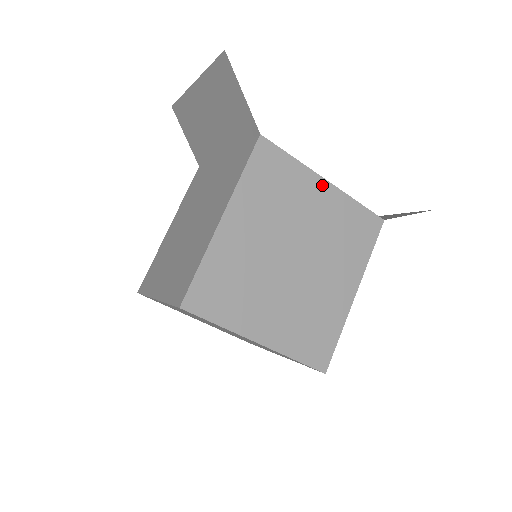
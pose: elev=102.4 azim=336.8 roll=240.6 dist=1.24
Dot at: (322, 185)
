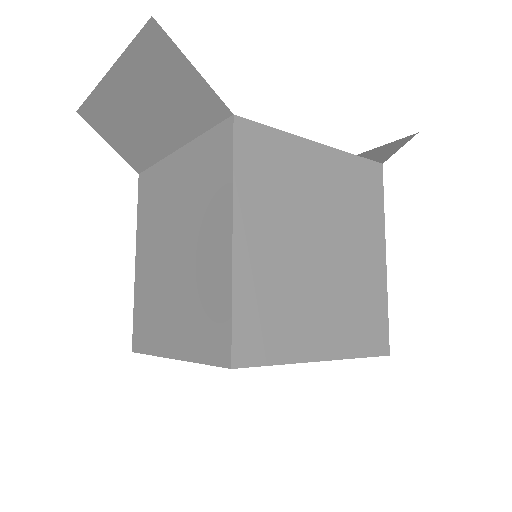
Dot at: (316, 150)
